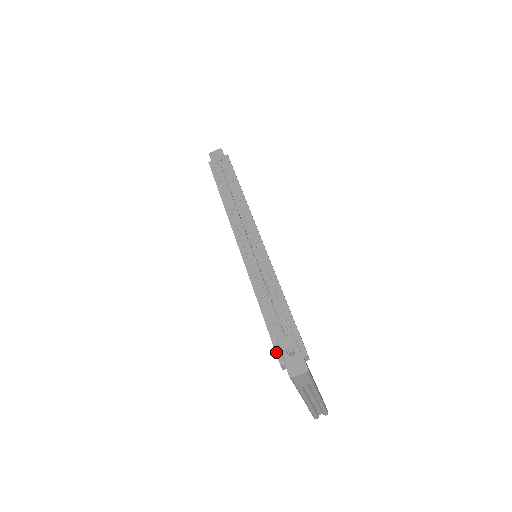
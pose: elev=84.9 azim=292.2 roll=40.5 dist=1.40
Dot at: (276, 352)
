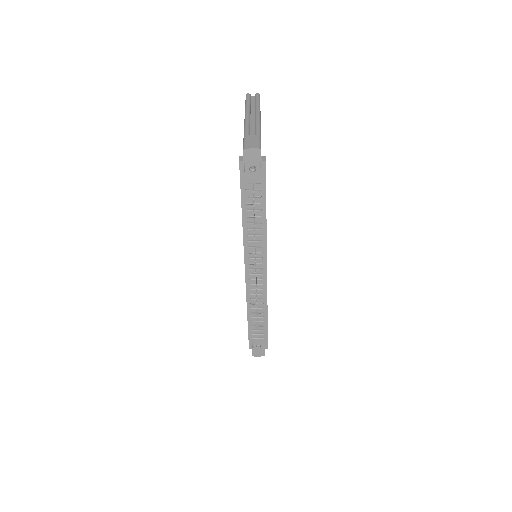
Dot at: (249, 343)
